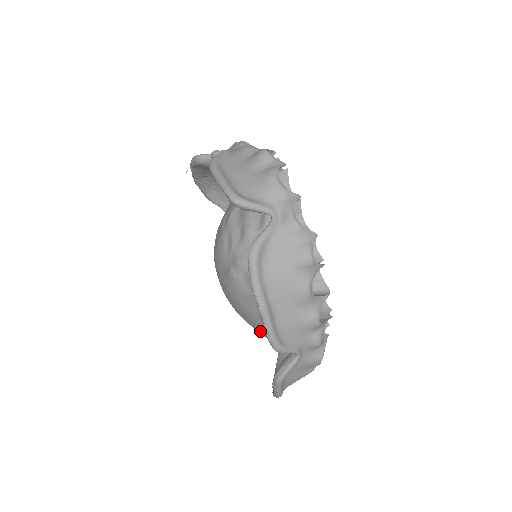
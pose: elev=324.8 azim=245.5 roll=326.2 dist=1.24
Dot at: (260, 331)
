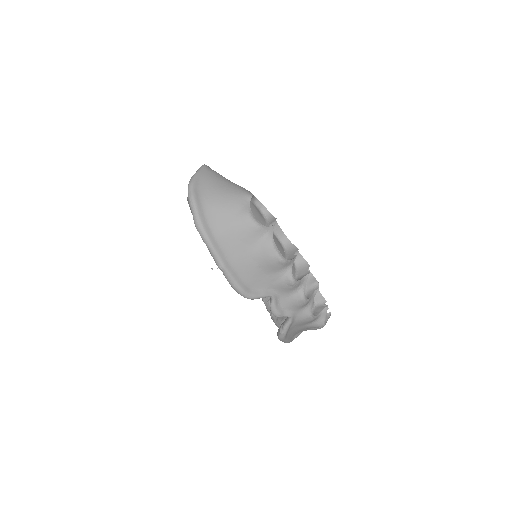
Dot at: occluded
